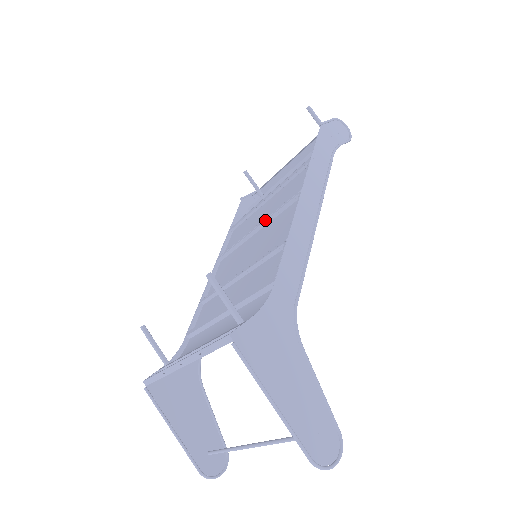
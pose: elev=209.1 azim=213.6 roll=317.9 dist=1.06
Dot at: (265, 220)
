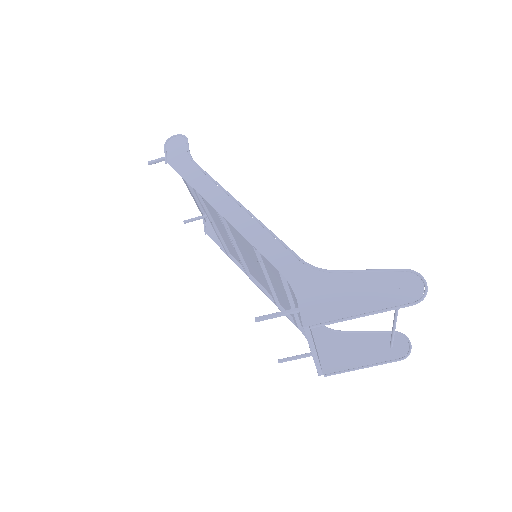
Dot at: (230, 239)
